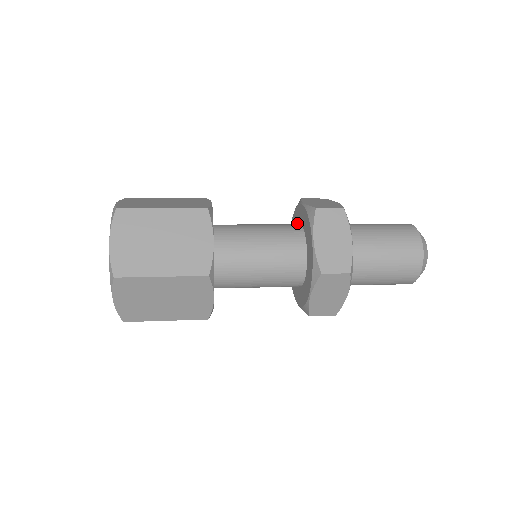
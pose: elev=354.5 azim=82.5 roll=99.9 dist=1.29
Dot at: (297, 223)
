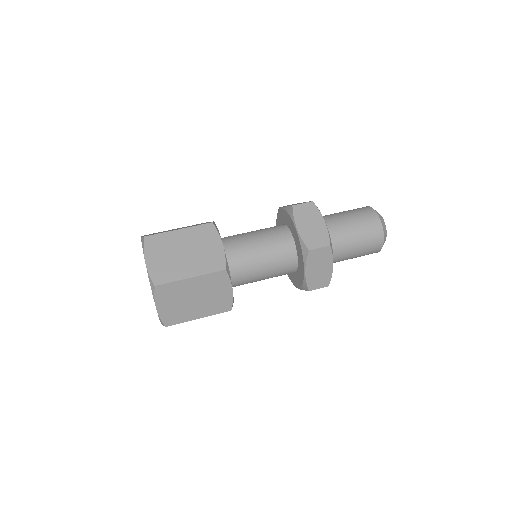
Dot at: (288, 226)
